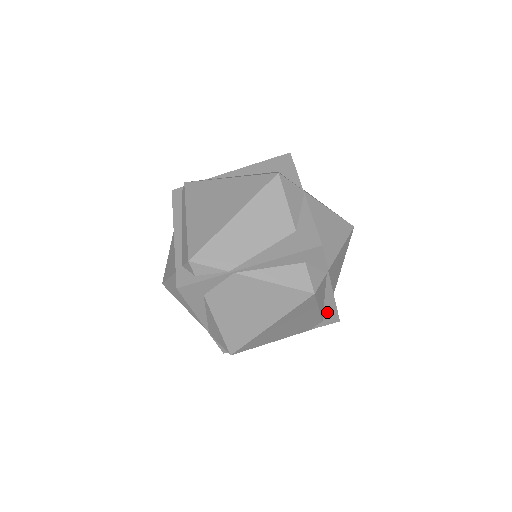
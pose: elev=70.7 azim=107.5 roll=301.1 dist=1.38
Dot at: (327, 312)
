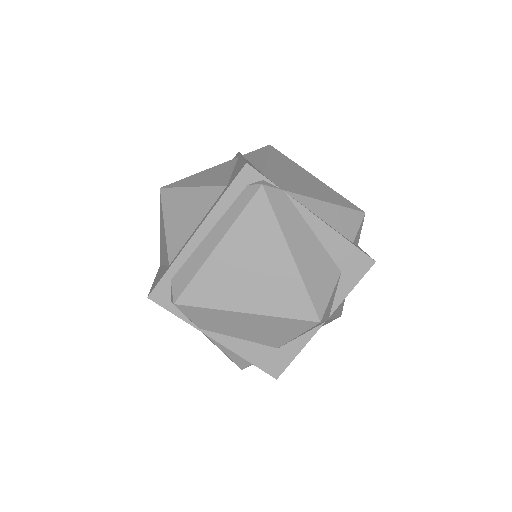
Dot at: occluded
